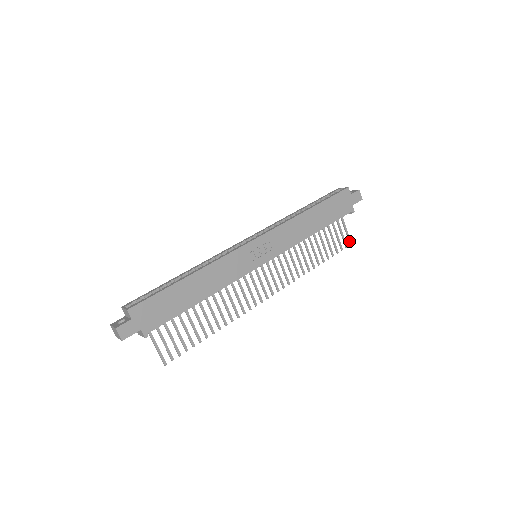
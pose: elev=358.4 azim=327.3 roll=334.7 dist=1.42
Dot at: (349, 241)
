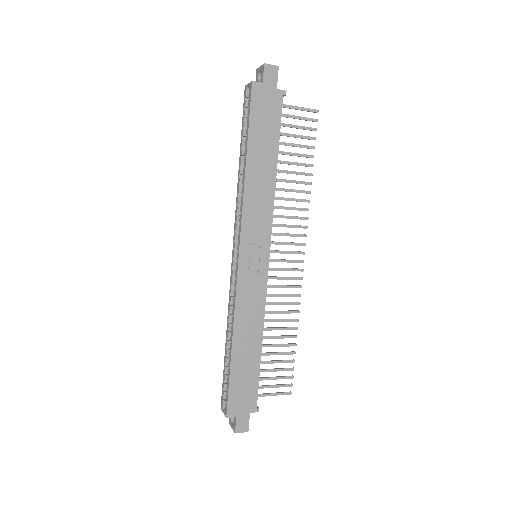
Dot at: (313, 112)
